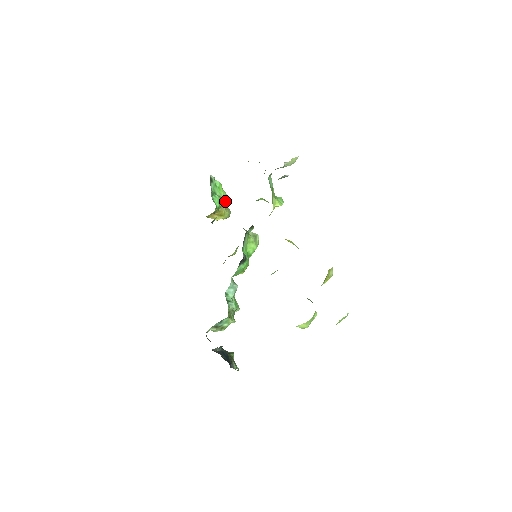
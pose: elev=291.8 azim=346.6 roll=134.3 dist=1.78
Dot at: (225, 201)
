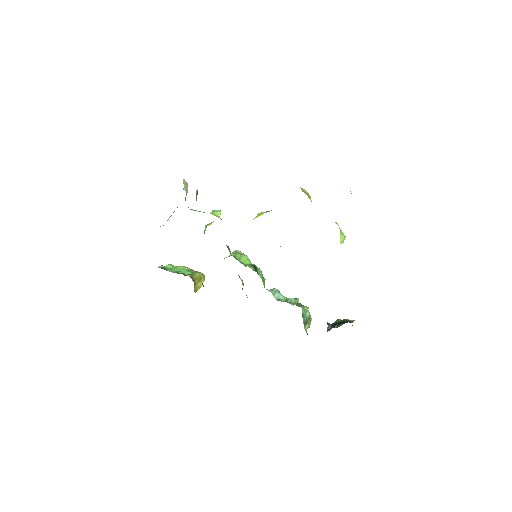
Dot at: (189, 269)
